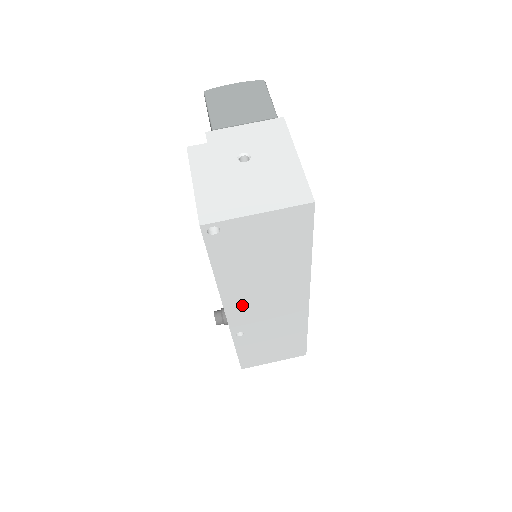
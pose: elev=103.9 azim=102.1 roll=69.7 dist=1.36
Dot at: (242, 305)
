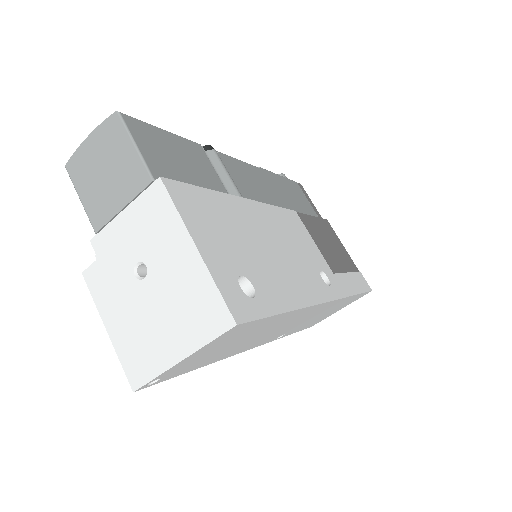
Dot at: (257, 342)
